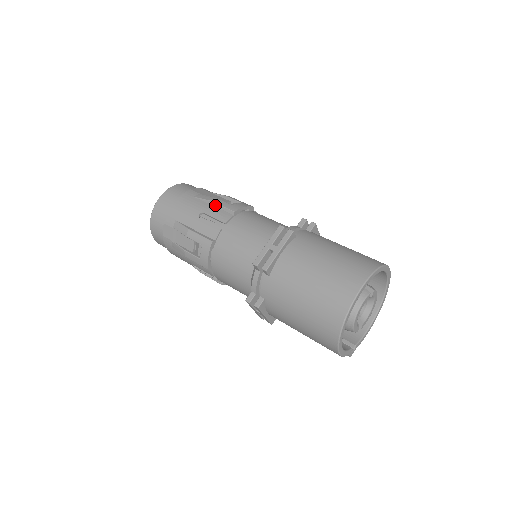
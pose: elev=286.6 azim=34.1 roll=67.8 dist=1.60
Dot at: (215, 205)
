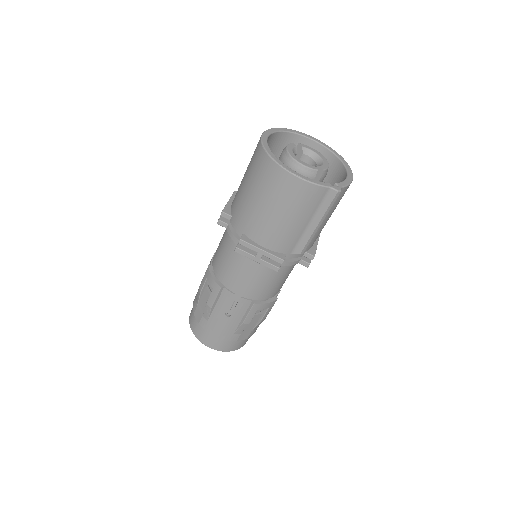
Dot at: occluded
